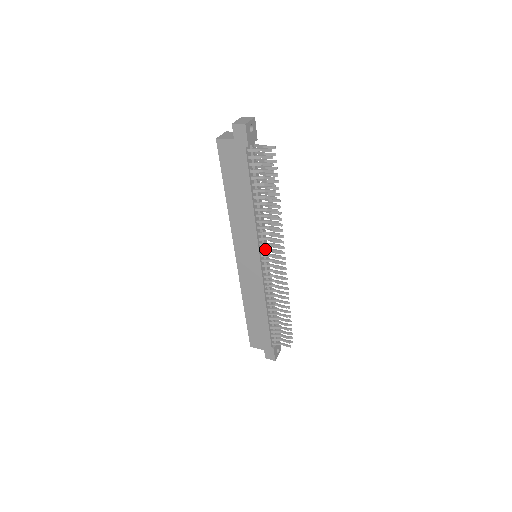
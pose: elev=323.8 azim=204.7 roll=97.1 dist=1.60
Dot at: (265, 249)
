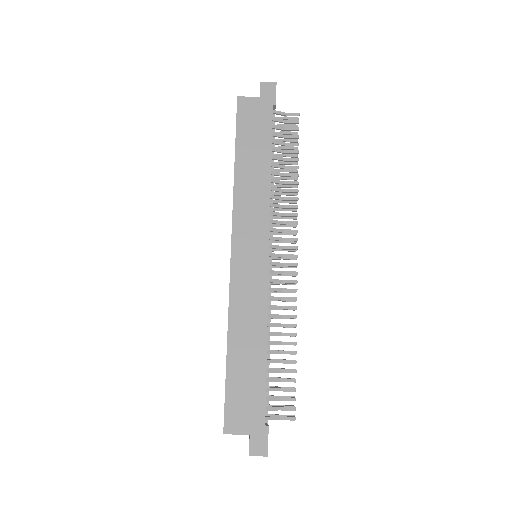
Dot at: (276, 237)
